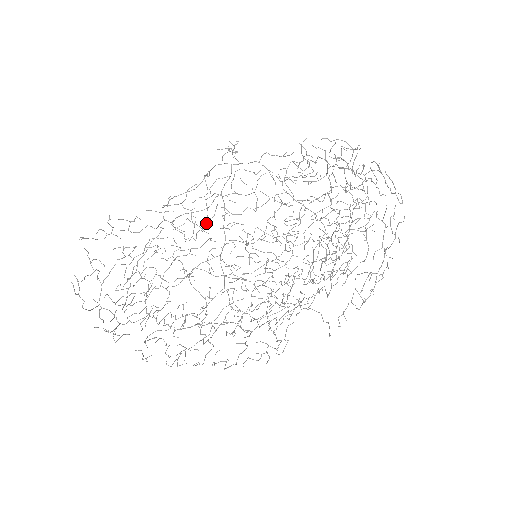
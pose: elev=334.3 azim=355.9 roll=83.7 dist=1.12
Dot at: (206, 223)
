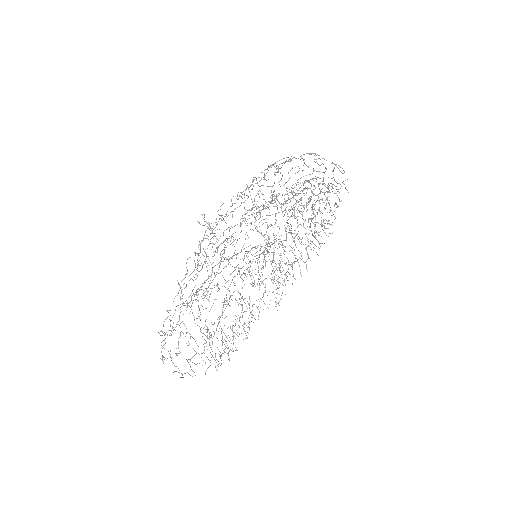
Dot at: occluded
